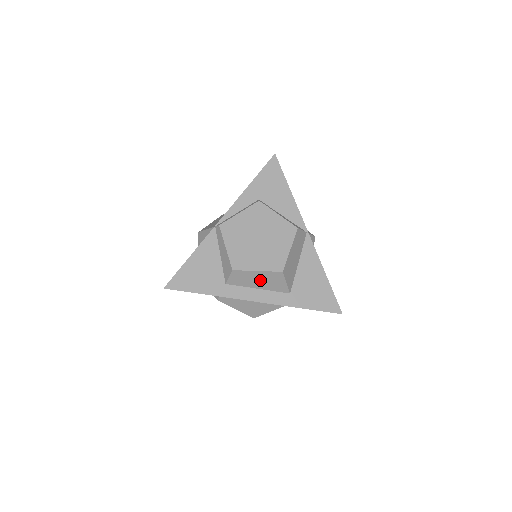
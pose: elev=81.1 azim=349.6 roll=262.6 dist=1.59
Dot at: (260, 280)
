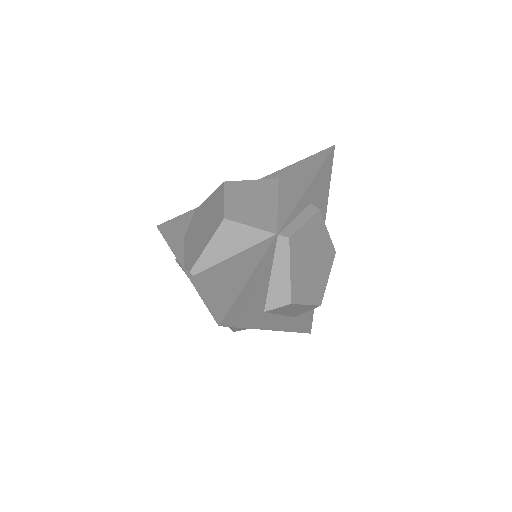
Dot at: (295, 310)
